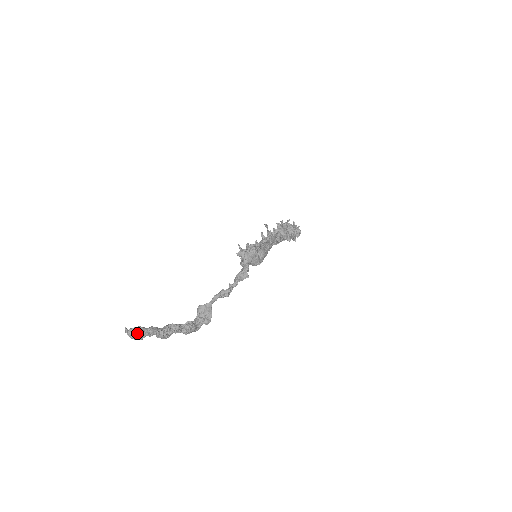
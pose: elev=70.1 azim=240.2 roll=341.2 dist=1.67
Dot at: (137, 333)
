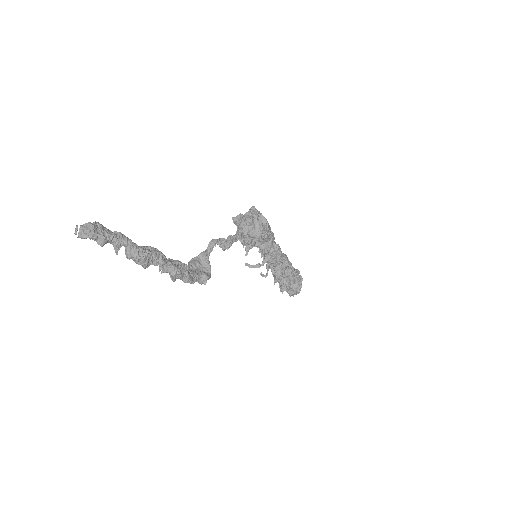
Dot at: (96, 228)
